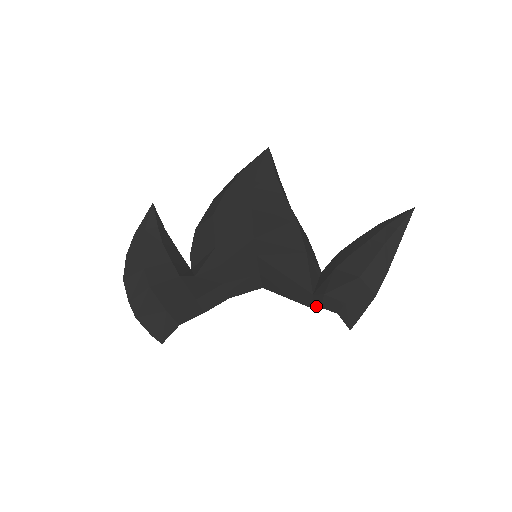
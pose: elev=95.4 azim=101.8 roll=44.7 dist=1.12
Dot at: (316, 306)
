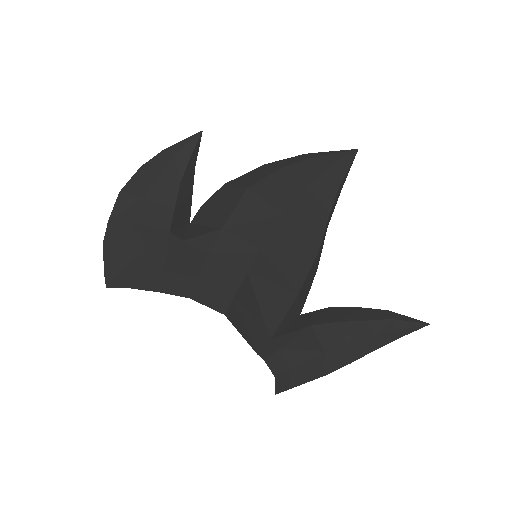
Dot at: (262, 356)
